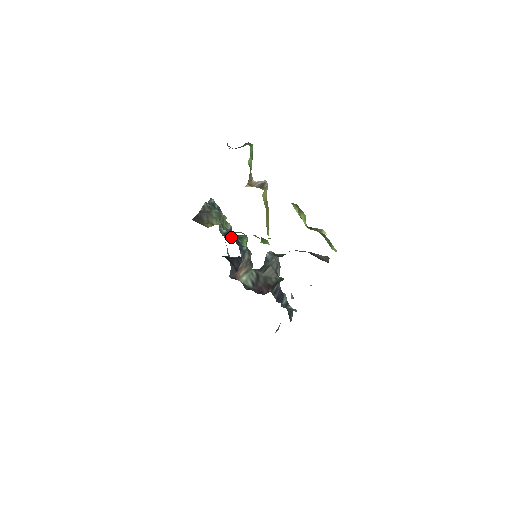
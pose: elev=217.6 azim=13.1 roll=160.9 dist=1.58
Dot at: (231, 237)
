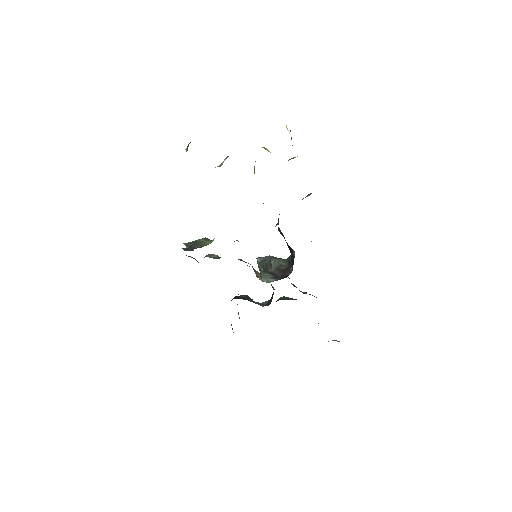
Dot at: occluded
